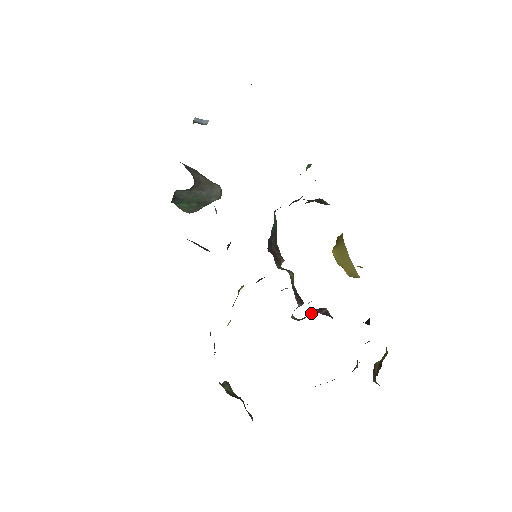
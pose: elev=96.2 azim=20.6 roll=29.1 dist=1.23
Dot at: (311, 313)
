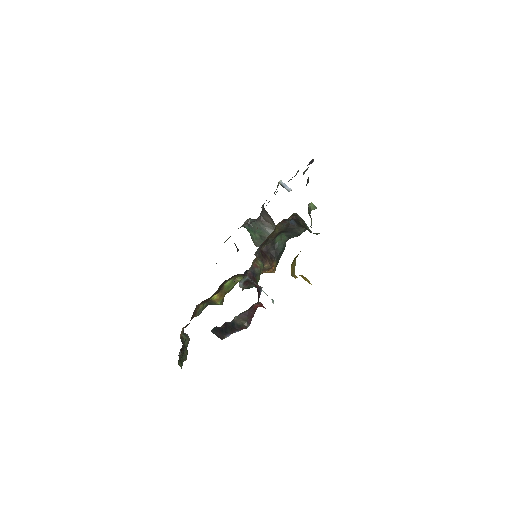
Dot at: occluded
